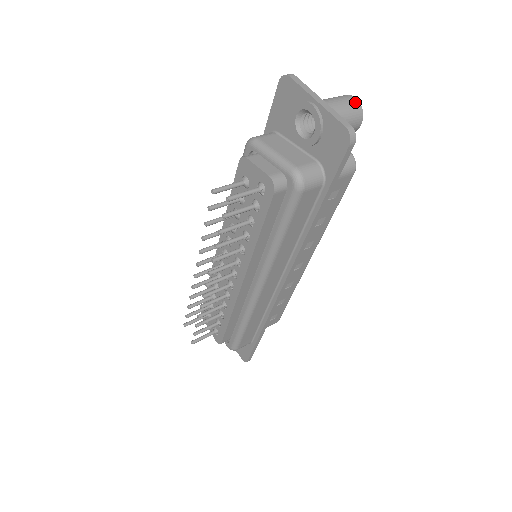
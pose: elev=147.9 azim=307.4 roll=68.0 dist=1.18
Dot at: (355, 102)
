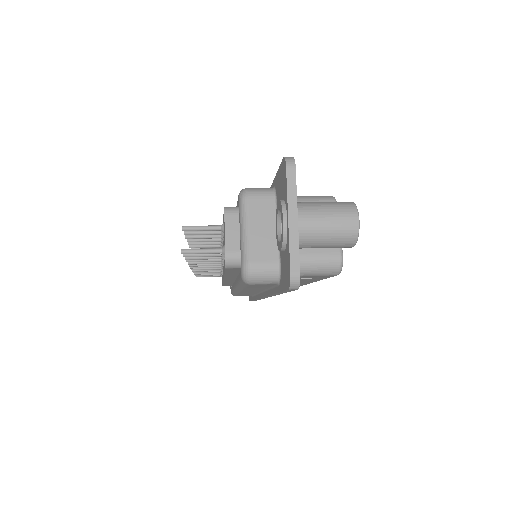
Dot at: (352, 227)
